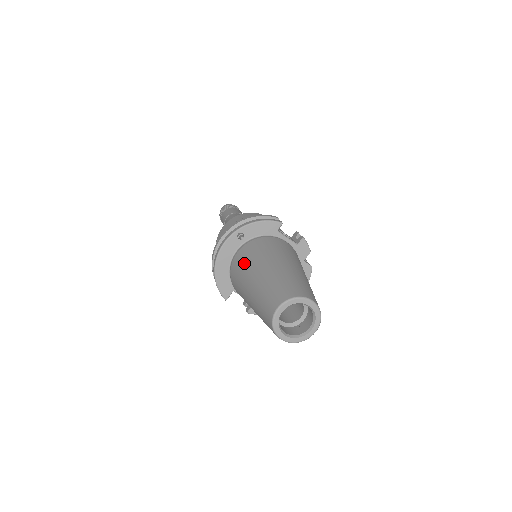
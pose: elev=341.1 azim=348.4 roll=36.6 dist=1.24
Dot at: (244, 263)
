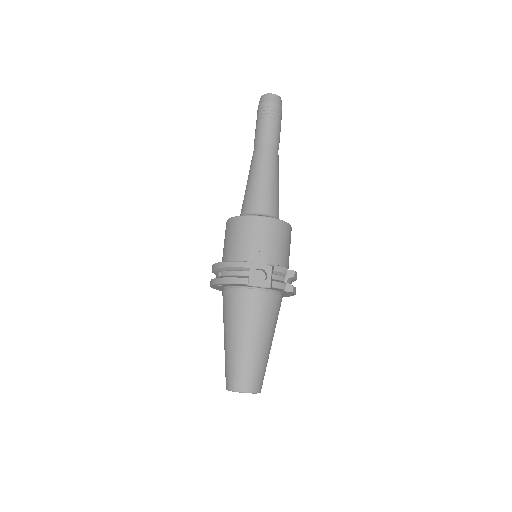
Dot at: (223, 313)
